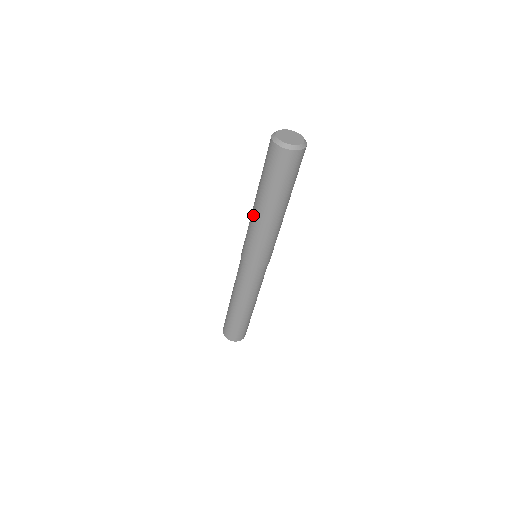
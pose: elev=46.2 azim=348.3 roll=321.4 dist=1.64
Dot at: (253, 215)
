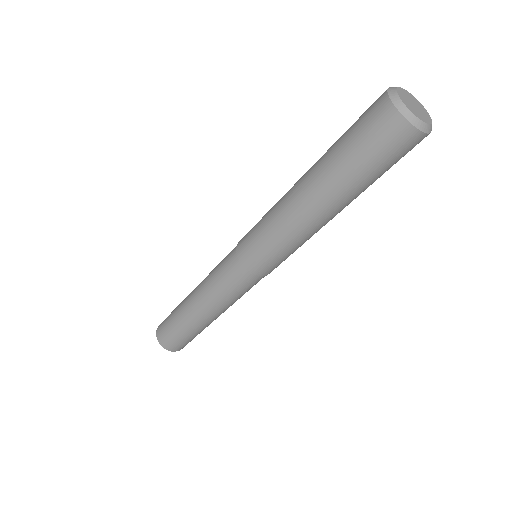
Dot at: (289, 190)
